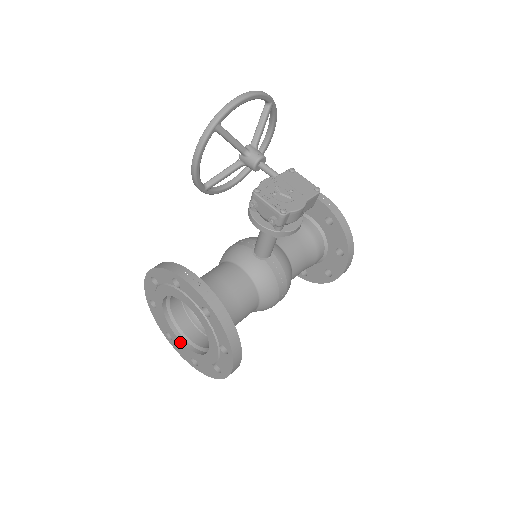
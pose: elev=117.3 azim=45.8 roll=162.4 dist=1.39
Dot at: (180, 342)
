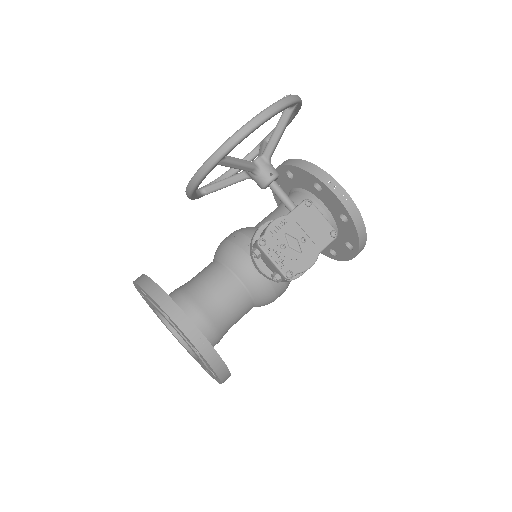
Dot at: (171, 332)
